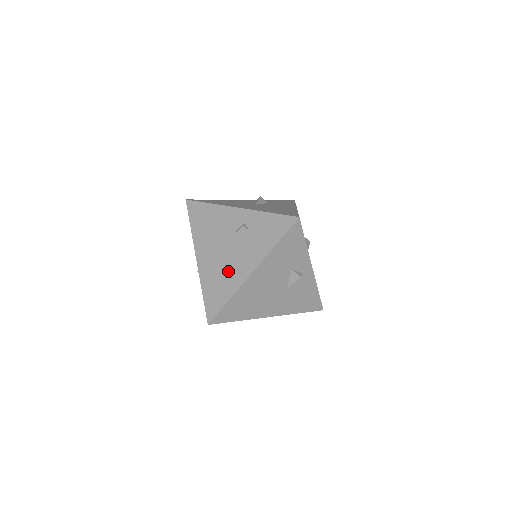
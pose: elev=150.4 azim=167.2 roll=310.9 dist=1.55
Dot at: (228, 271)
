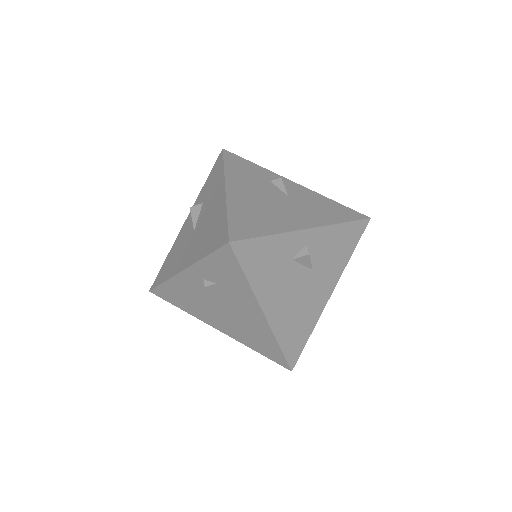
Dot at: (248, 325)
